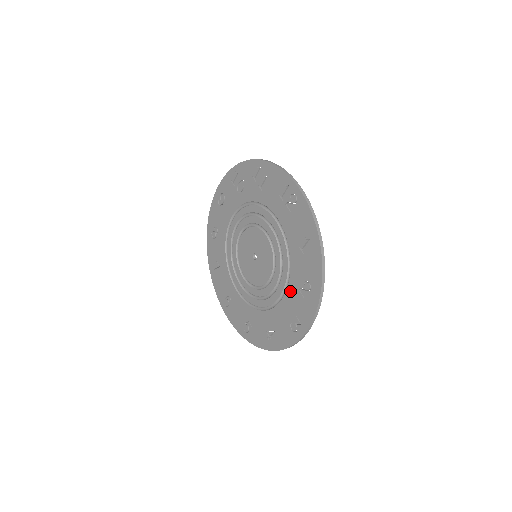
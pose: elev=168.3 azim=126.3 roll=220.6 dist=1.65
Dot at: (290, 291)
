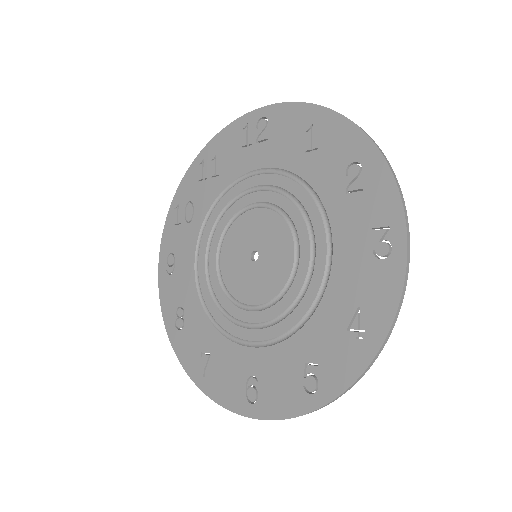
Dot at: (335, 214)
